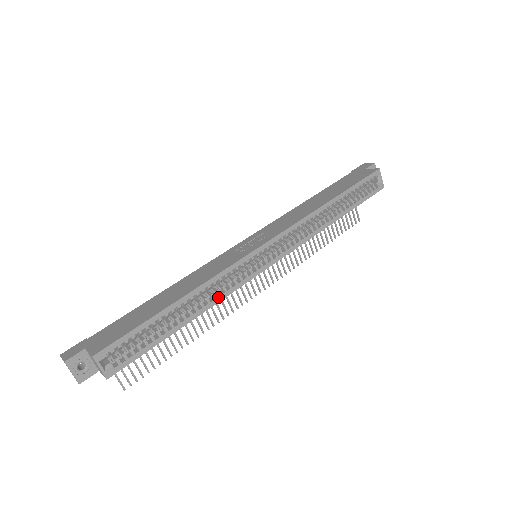
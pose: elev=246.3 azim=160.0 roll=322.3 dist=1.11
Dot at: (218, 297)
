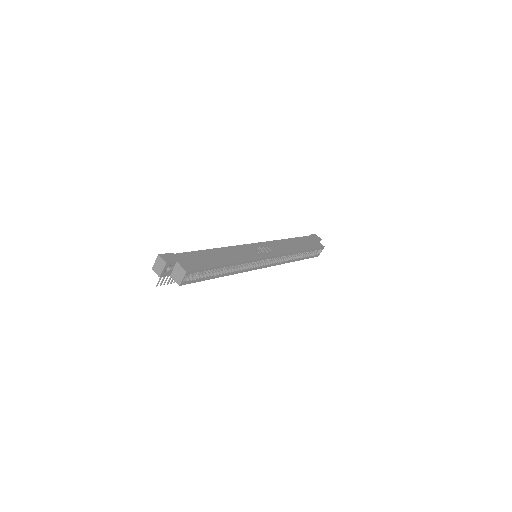
Dot at: (238, 271)
